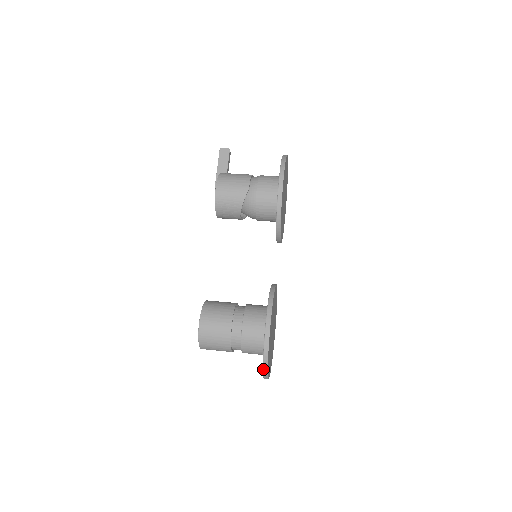
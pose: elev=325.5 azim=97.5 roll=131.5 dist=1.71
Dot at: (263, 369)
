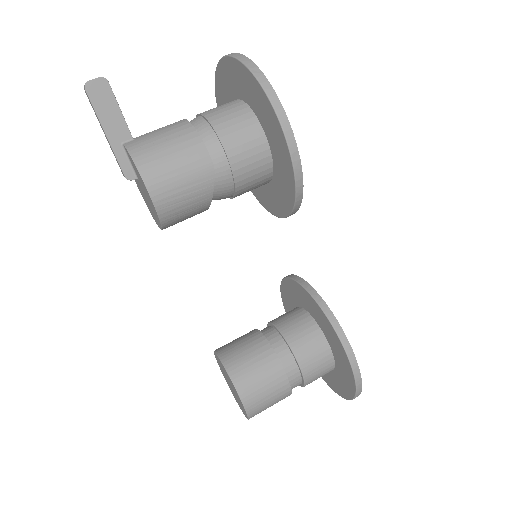
Dot at: occluded
